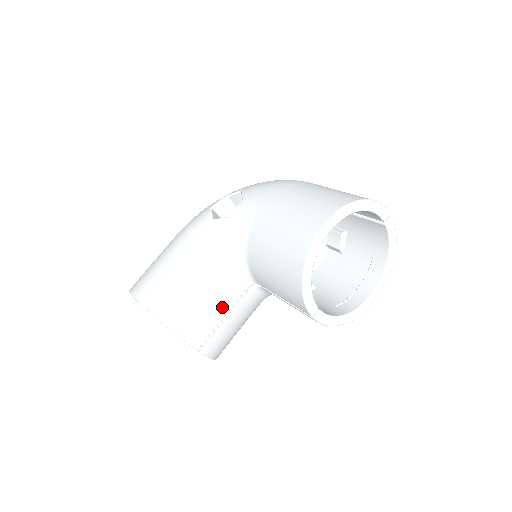
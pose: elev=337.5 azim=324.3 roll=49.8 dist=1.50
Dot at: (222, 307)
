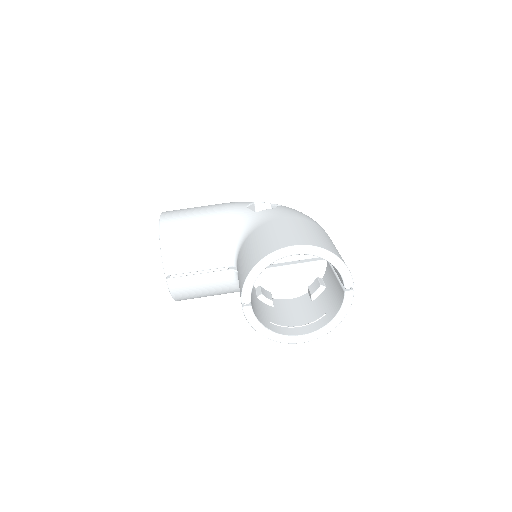
Dot at: (203, 263)
